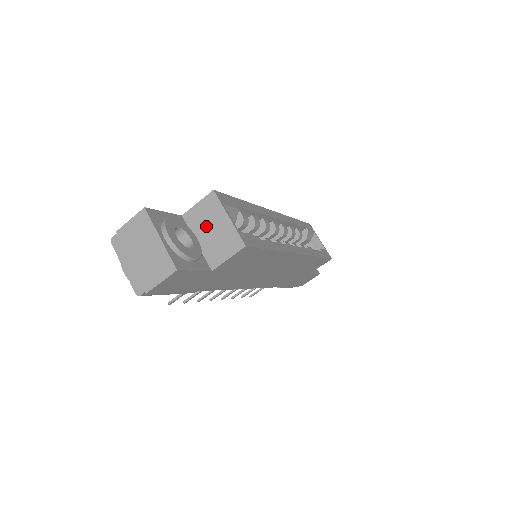
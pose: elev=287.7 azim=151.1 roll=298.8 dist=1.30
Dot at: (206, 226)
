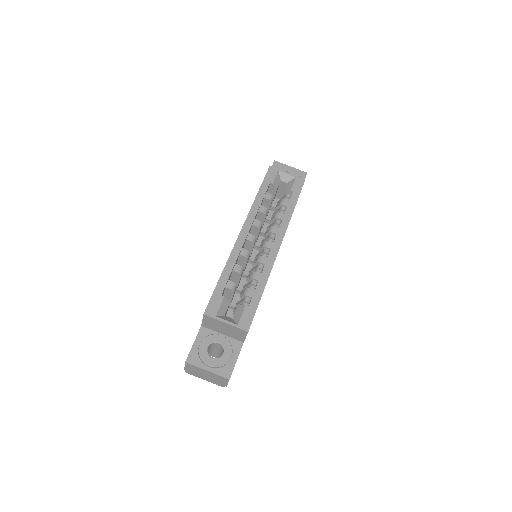
Dot at: (219, 328)
